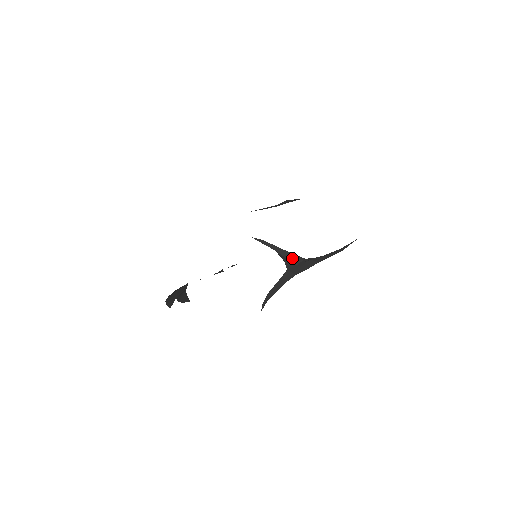
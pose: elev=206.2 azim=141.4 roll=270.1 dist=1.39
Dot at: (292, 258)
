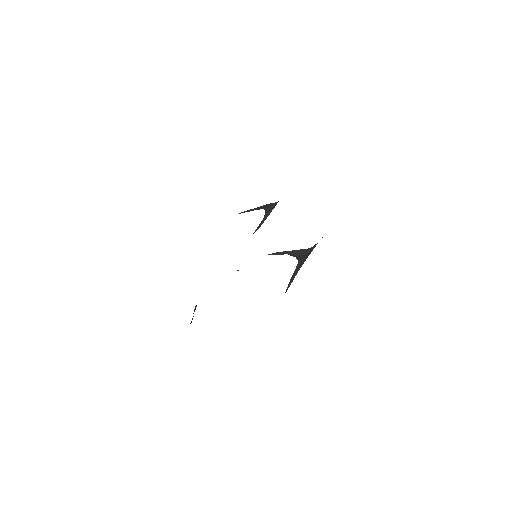
Dot at: (301, 253)
